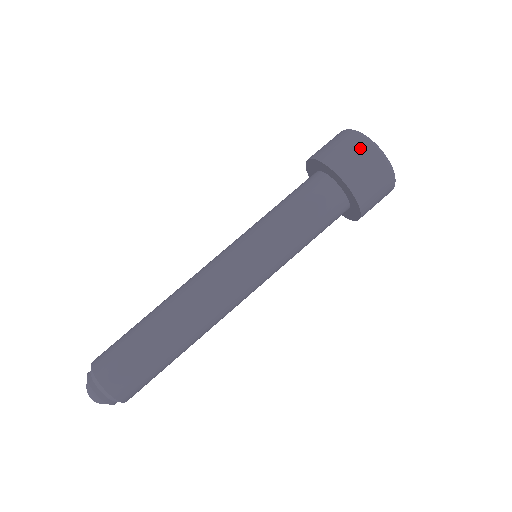
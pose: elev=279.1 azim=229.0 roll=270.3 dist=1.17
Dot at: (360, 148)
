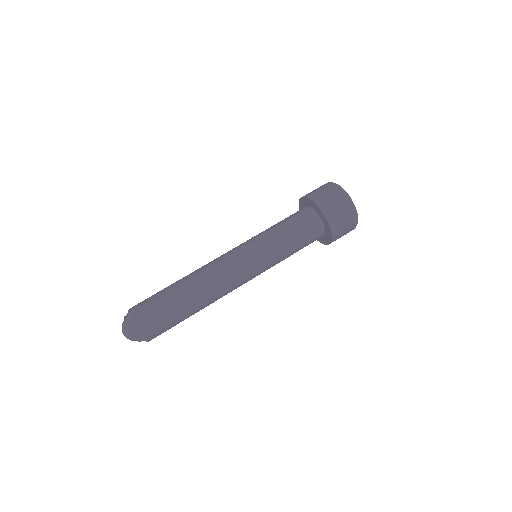
Dot at: (338, 196)
